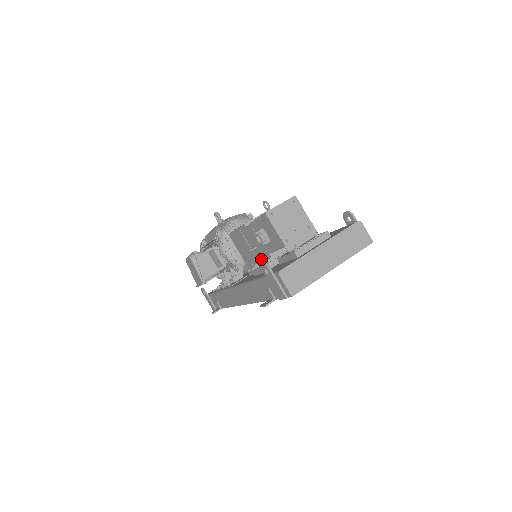
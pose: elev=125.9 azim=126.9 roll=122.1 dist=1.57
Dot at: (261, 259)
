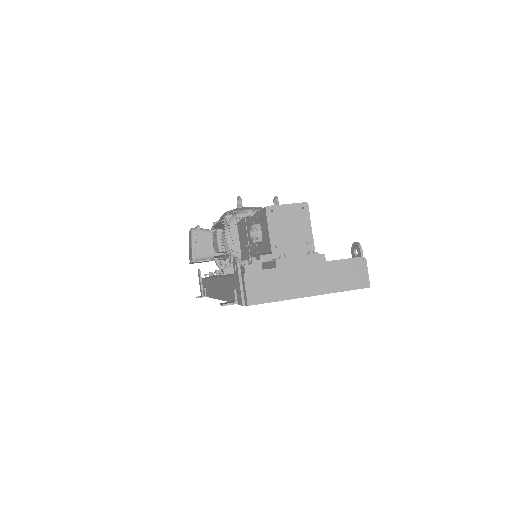
Dot at: (251, 258)
